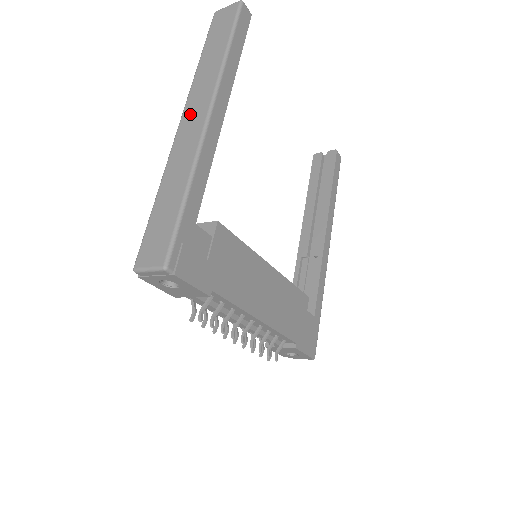
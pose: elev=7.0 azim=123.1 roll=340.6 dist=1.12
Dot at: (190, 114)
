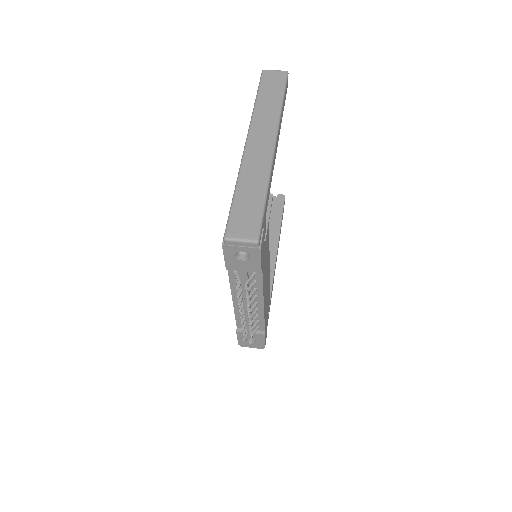
Dot at: (257, 137)
